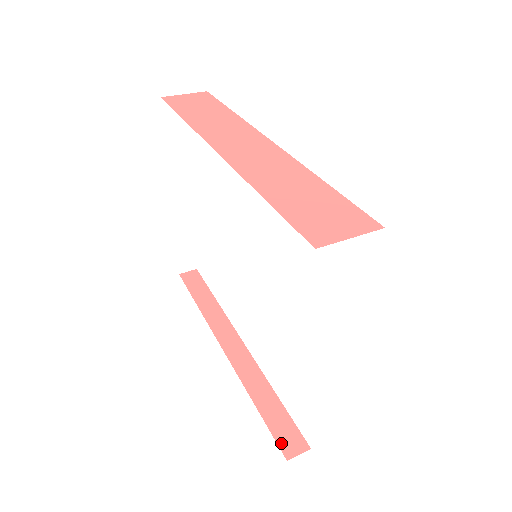
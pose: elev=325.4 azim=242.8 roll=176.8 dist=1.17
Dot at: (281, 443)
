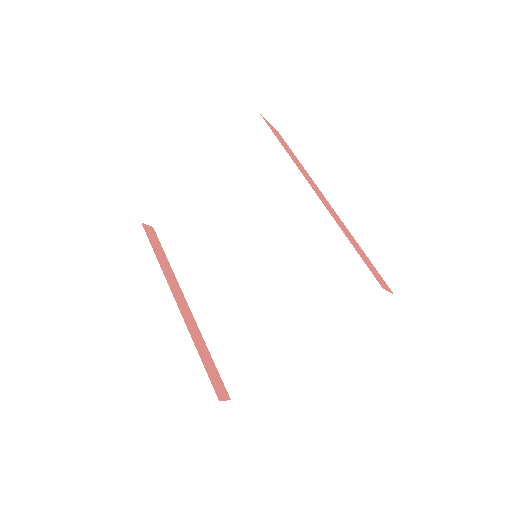
Dot at: (215, 388)
